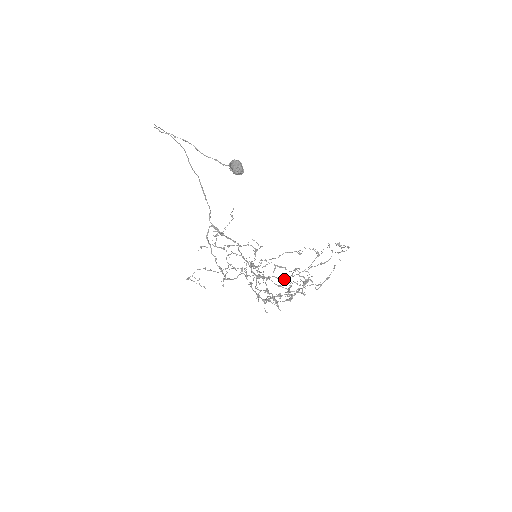
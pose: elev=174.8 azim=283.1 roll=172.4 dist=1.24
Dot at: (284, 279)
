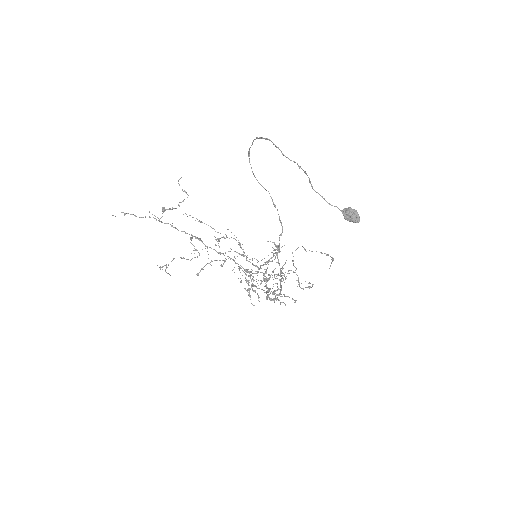
Dot at: (260, 272)
